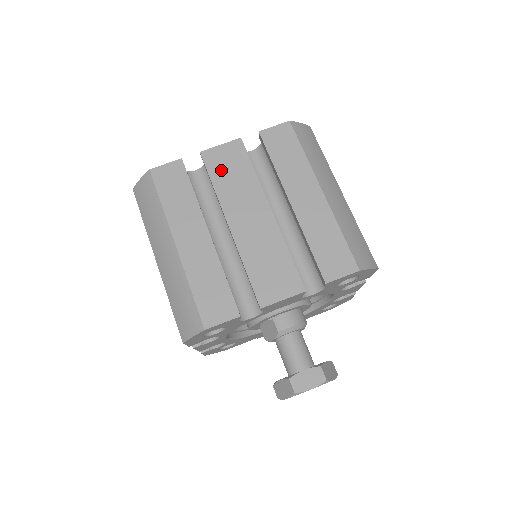
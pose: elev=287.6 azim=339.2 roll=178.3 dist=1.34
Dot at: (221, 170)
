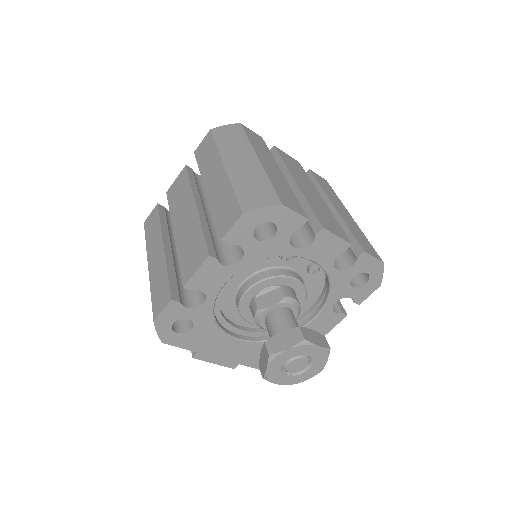
Dot at: (288, 161)
